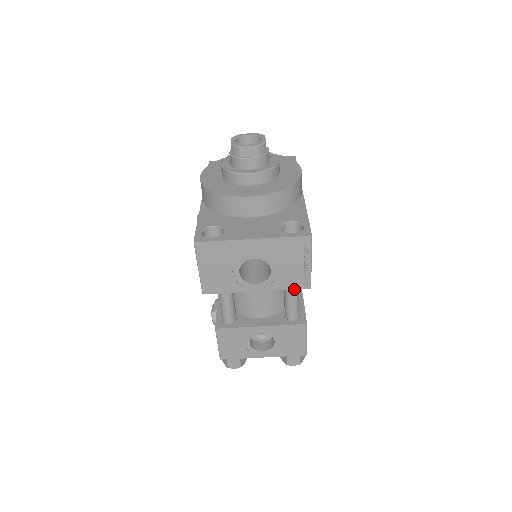
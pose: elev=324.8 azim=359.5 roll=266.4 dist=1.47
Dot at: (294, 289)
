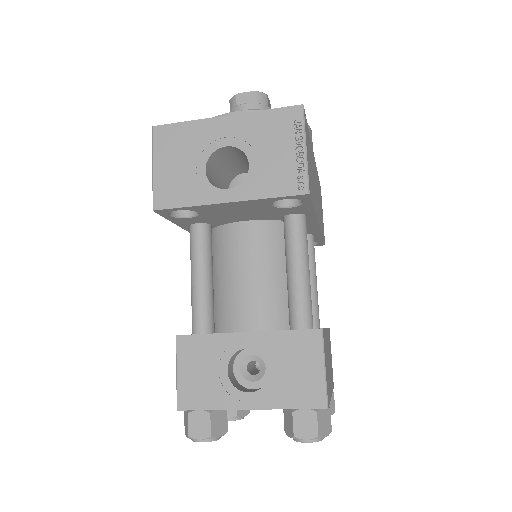
Dot at: (300, 265)
